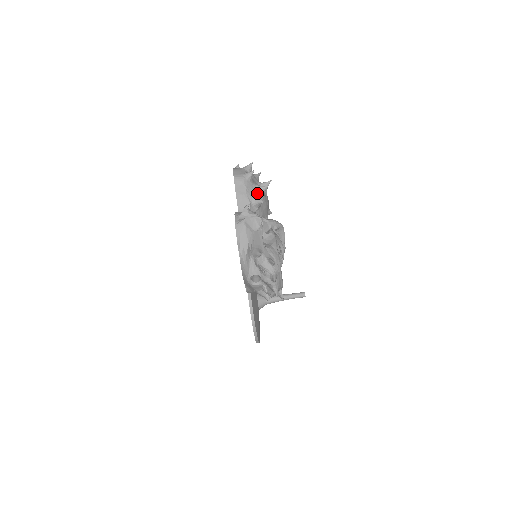
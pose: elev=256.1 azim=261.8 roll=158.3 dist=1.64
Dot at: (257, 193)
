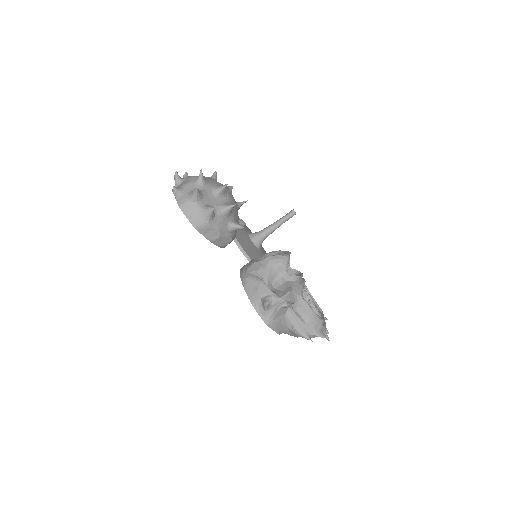
Dot at: (227, 218)
